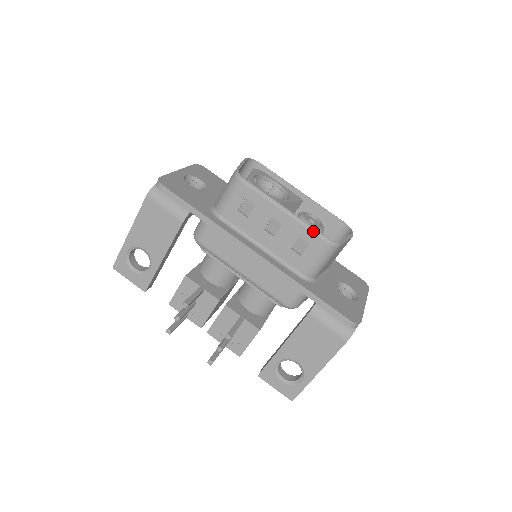
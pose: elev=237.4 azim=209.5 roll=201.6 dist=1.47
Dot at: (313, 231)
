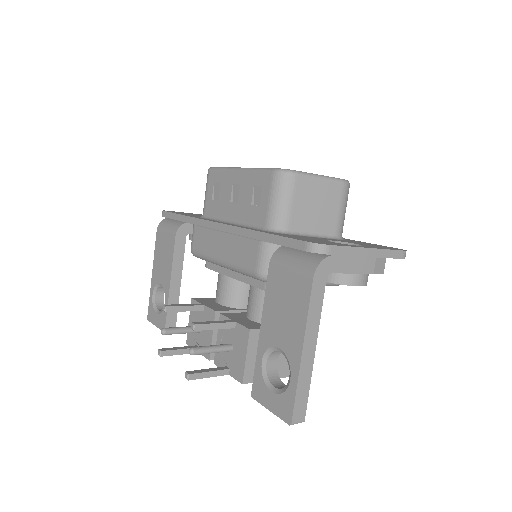
Dot at: (261, 170)
